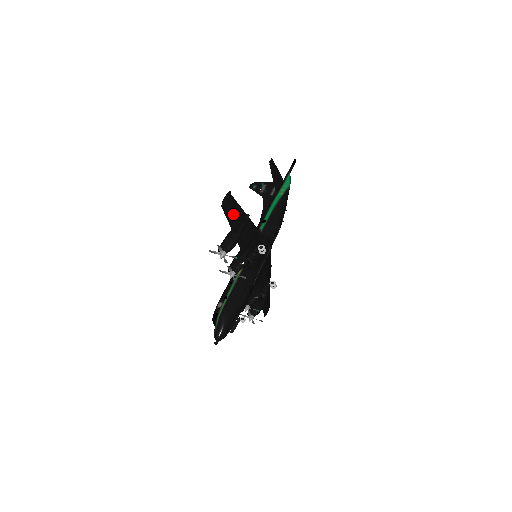
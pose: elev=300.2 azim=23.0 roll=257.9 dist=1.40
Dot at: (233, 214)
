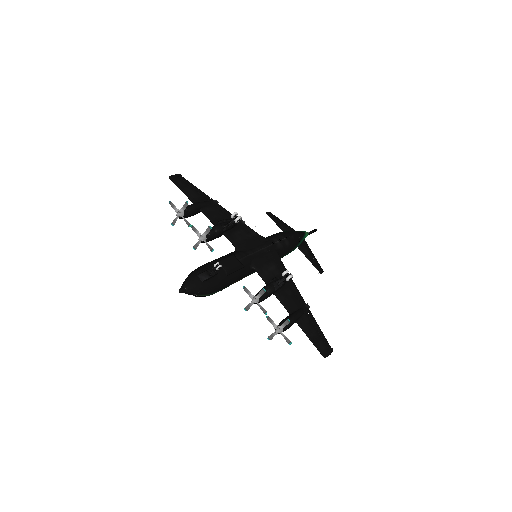
Dot at: (188, 189)
